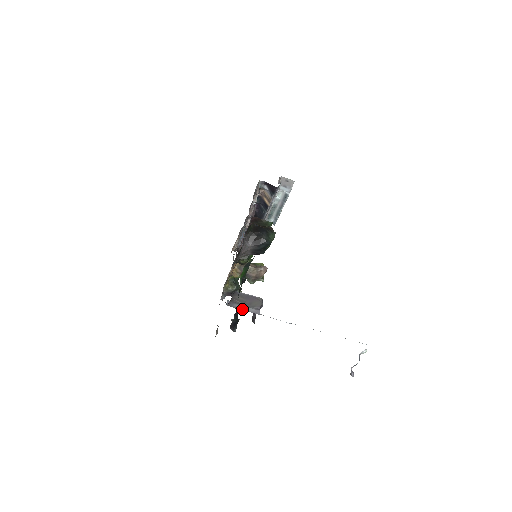
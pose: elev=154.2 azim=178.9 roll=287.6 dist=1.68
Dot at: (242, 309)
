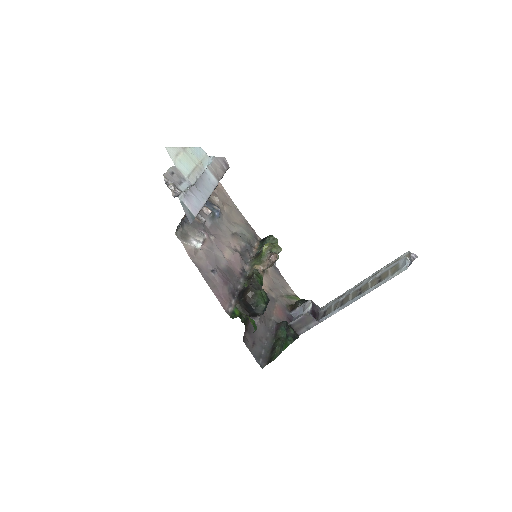
Dot at: (307, 330)
